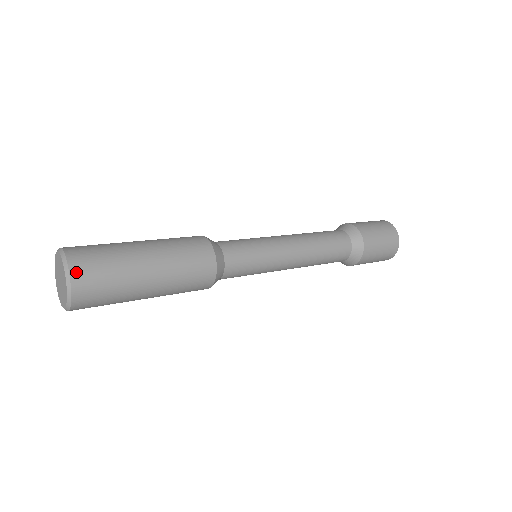
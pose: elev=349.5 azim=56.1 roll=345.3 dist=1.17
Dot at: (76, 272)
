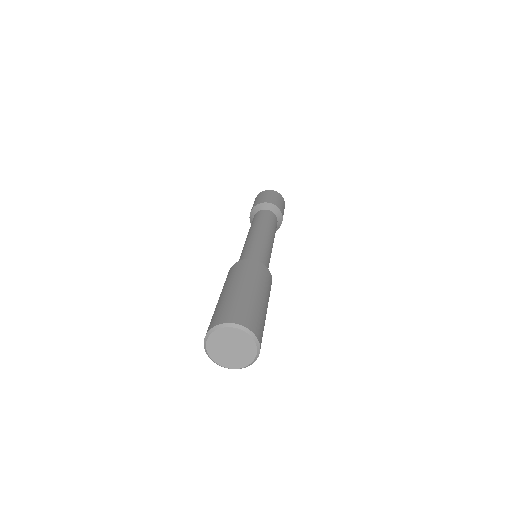
Dot at: (259, 338)
